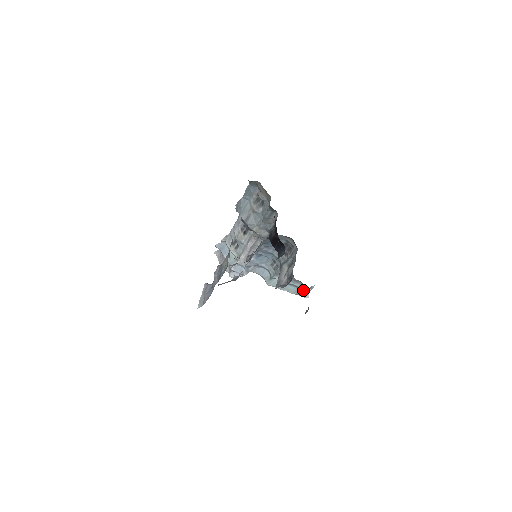
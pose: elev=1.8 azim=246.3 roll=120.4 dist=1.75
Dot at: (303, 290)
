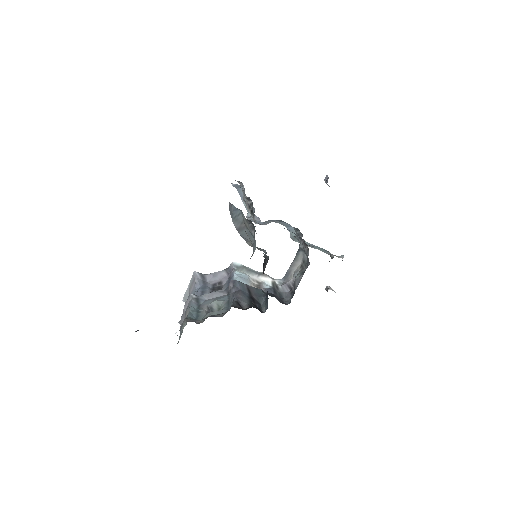
Dot at: occluded
